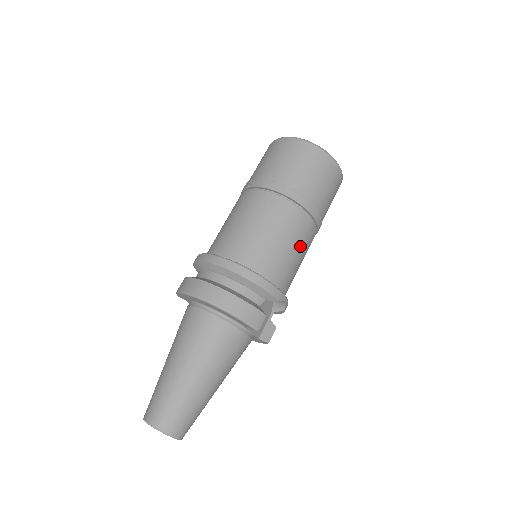
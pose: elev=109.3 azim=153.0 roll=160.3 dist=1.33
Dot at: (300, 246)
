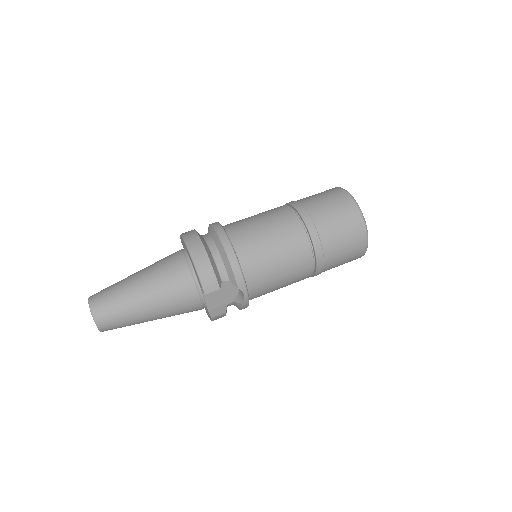
Dot at: (288, 266)
